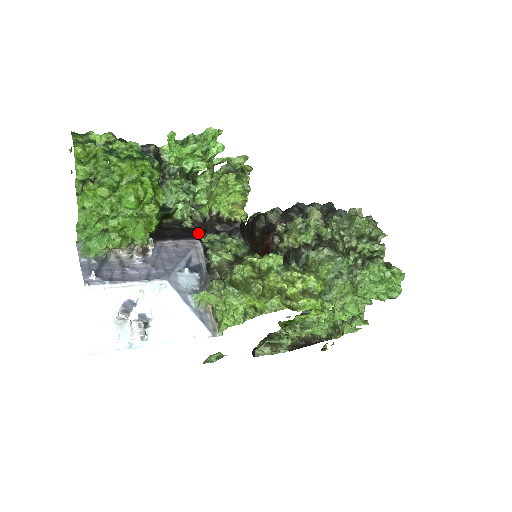
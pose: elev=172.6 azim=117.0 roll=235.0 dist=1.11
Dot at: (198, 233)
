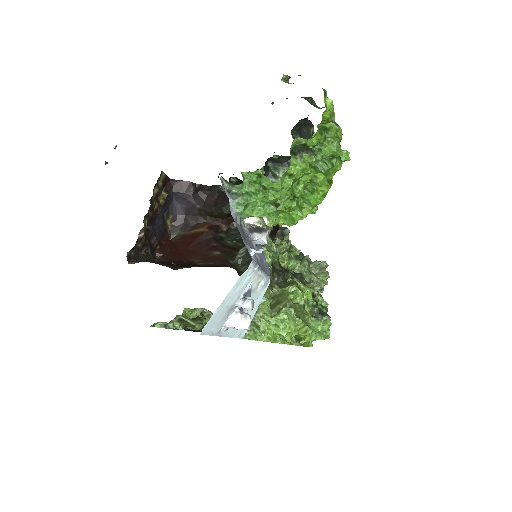
Dot at: occluded
